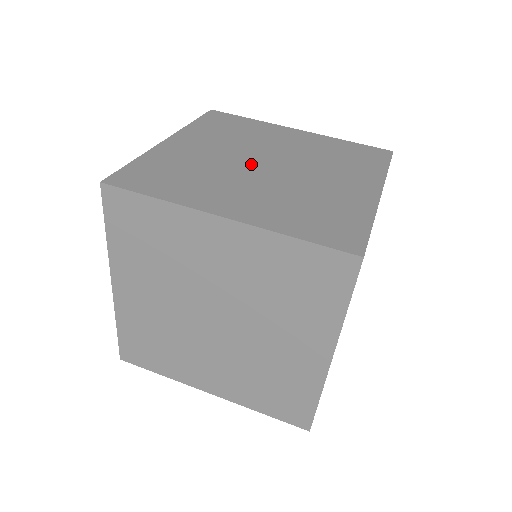
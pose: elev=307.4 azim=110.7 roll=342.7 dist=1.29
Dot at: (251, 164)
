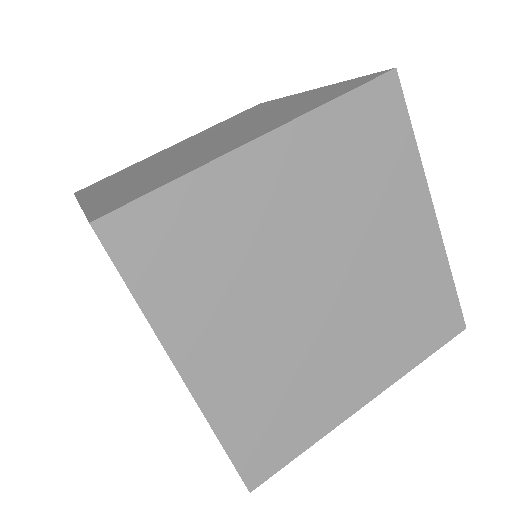
Dot at: occluded
